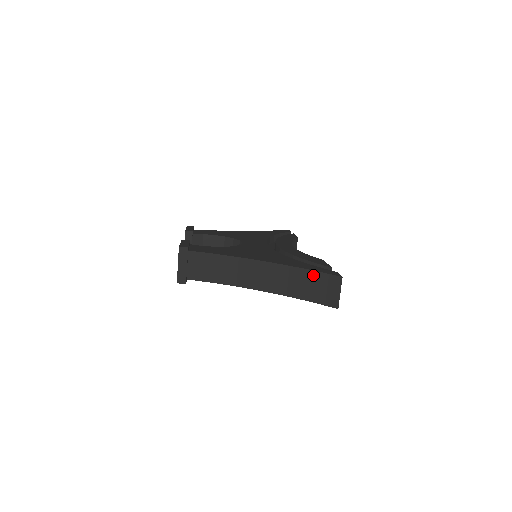
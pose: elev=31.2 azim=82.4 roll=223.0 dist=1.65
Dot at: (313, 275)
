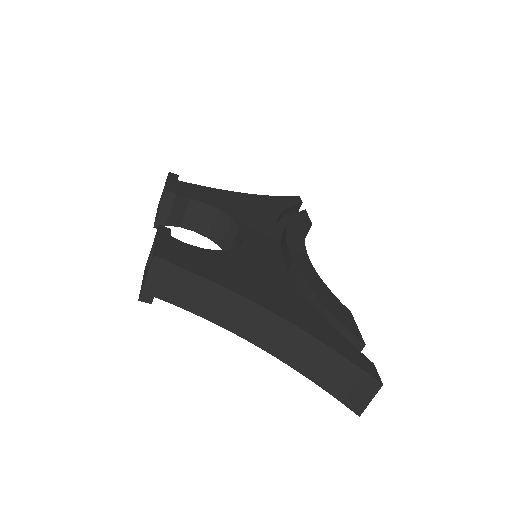
Dot at: (340, 361)
